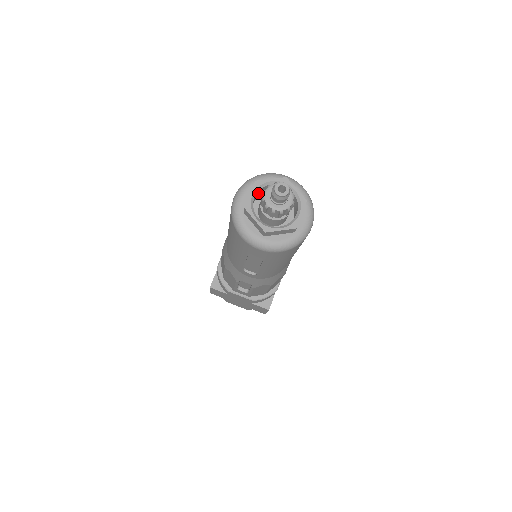
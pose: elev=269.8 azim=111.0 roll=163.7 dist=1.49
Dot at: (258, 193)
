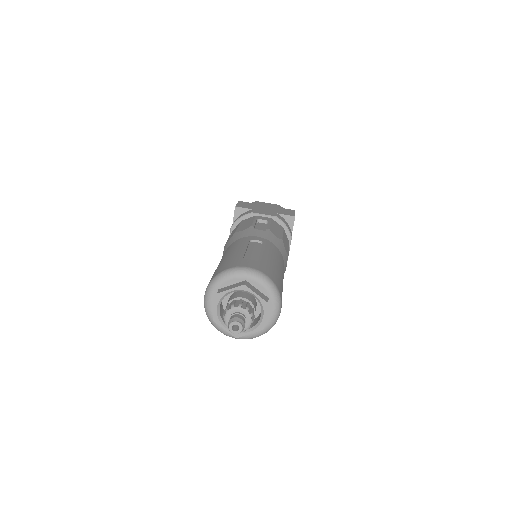
Dot at: occluded
